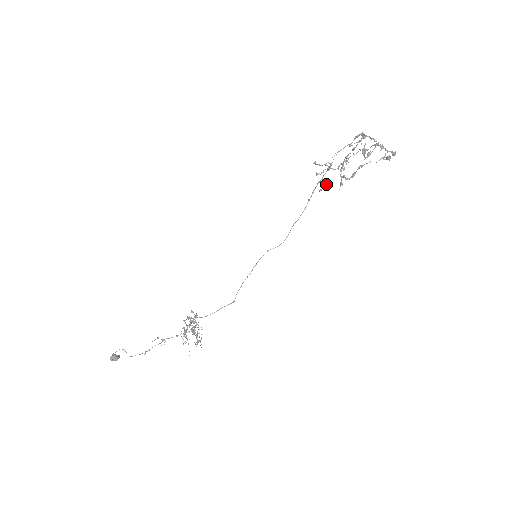
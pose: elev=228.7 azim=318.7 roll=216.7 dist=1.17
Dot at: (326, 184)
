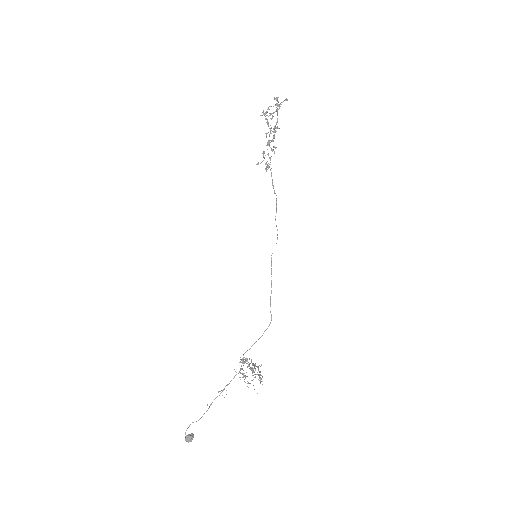
Dot at: occluded
